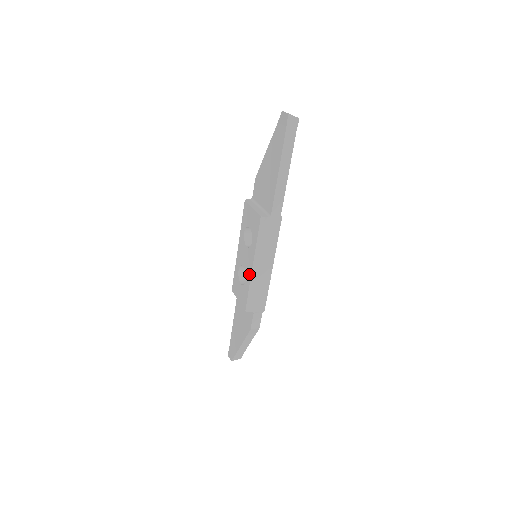
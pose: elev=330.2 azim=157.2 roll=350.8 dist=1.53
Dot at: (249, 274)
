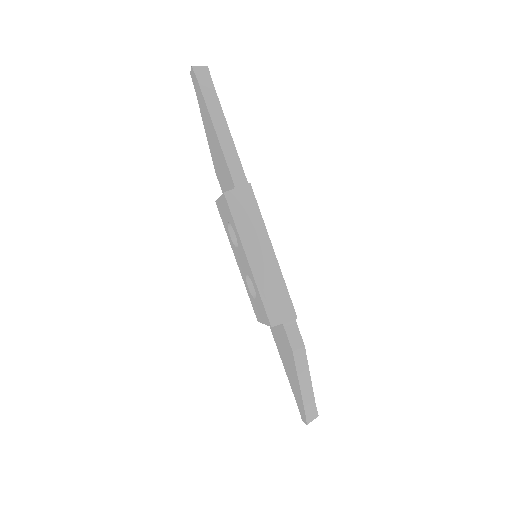
Dot at: (251, 275)
